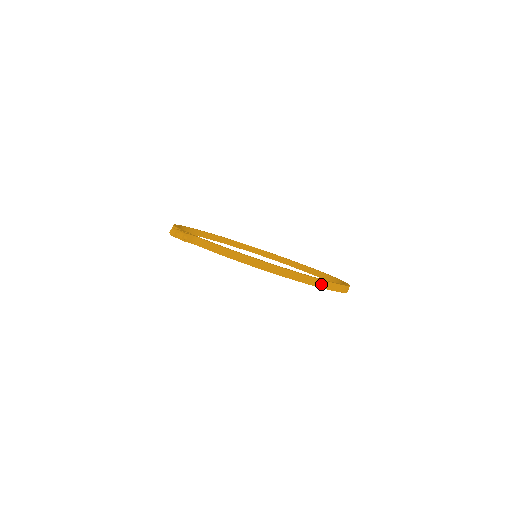
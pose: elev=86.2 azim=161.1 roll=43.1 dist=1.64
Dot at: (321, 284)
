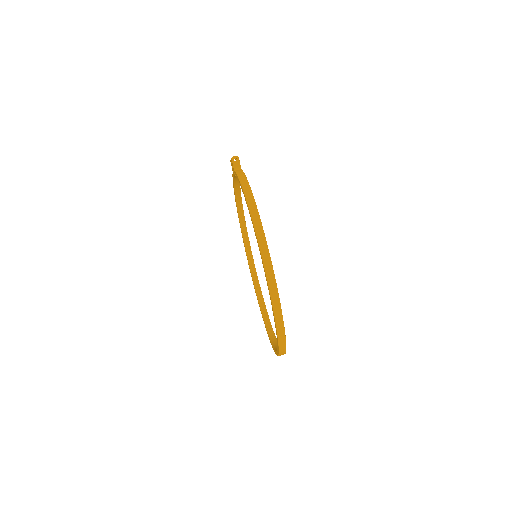
Dot at: (268, 266)
